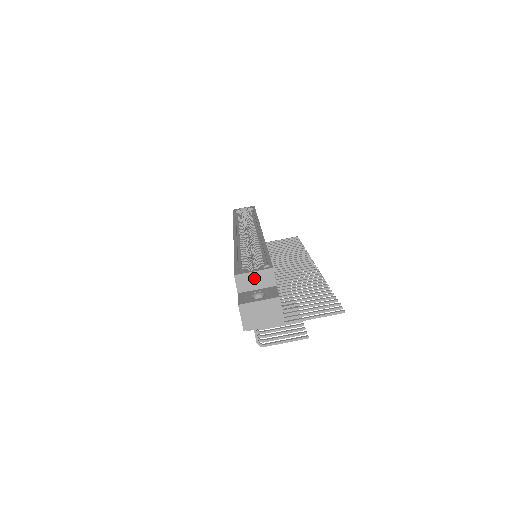
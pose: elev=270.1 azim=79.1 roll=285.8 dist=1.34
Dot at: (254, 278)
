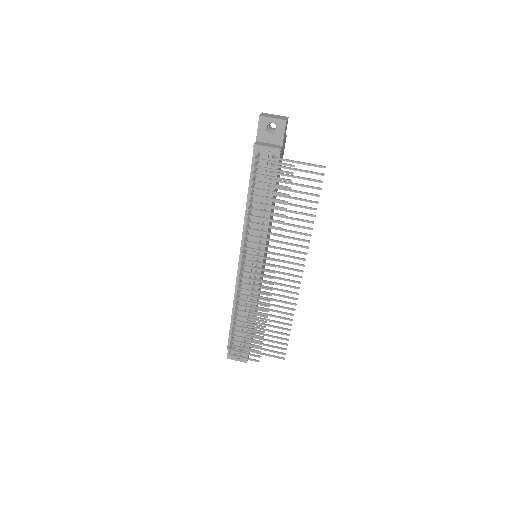
Dot at: occluded
